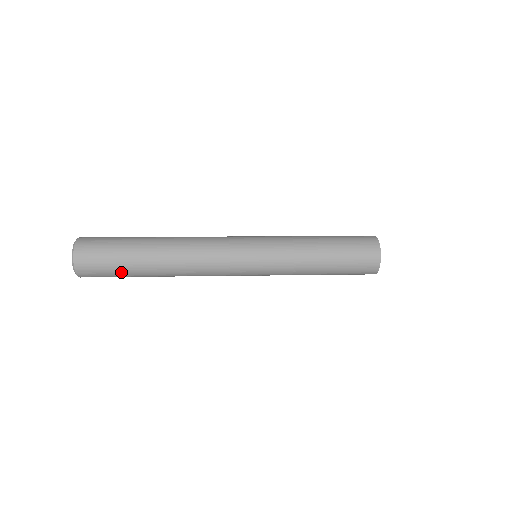
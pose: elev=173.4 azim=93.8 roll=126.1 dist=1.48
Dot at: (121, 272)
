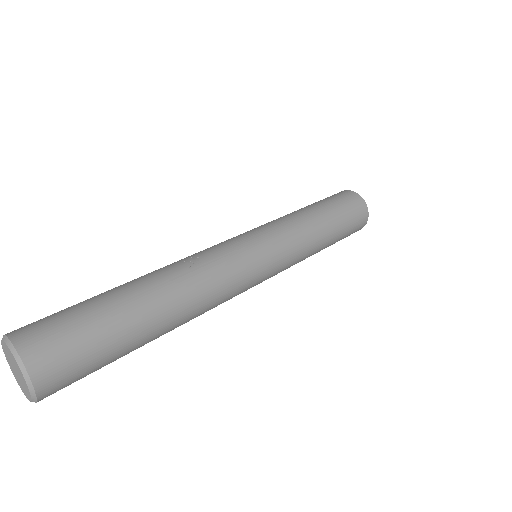
Dot at: occluded
